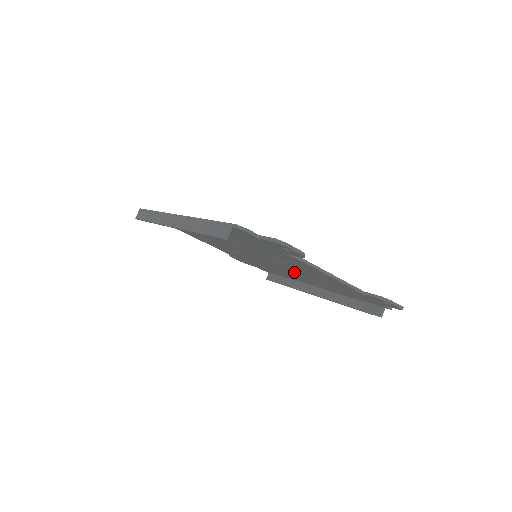
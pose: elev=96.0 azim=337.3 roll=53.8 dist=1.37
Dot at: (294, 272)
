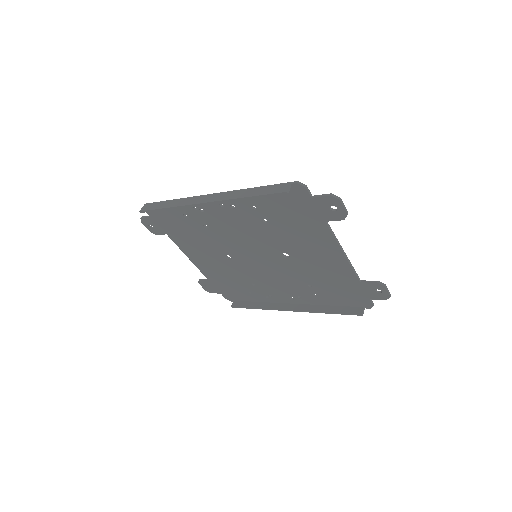
Dot at: (288, 274)
